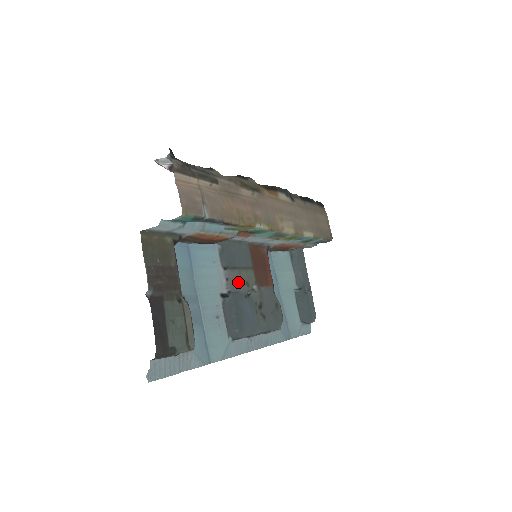
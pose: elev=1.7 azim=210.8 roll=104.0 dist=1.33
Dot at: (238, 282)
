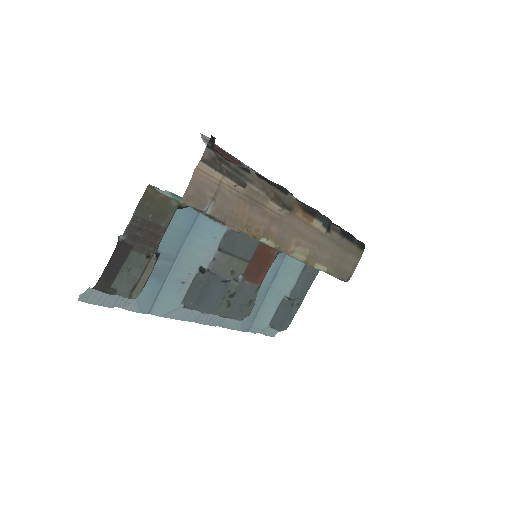
Dot at: (223, 266)
